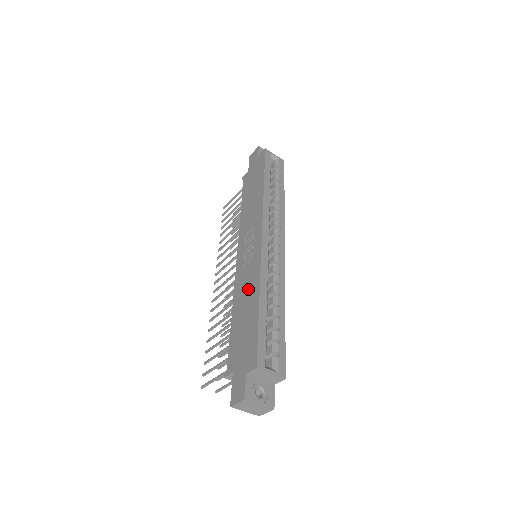
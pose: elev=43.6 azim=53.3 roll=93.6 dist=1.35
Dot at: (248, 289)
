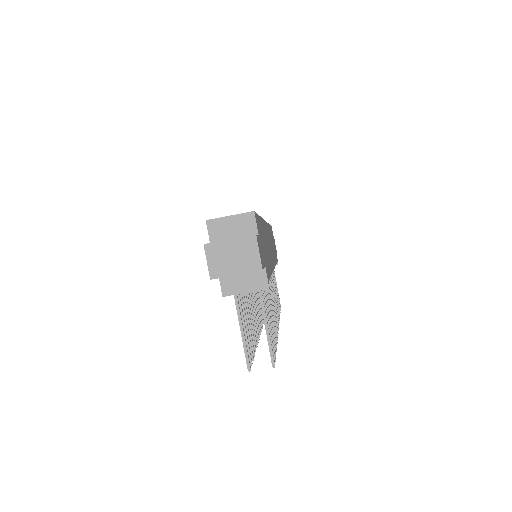
Dot at: occluded
